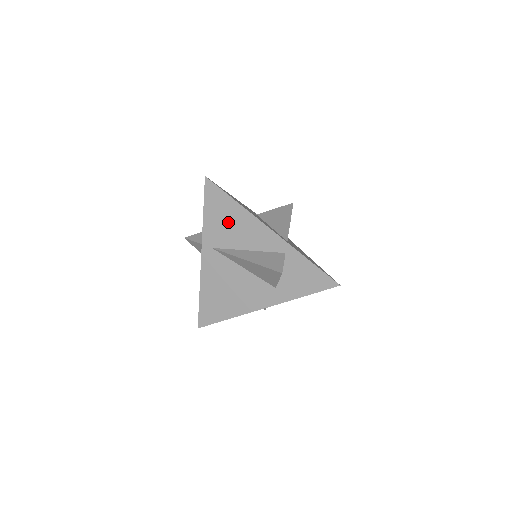
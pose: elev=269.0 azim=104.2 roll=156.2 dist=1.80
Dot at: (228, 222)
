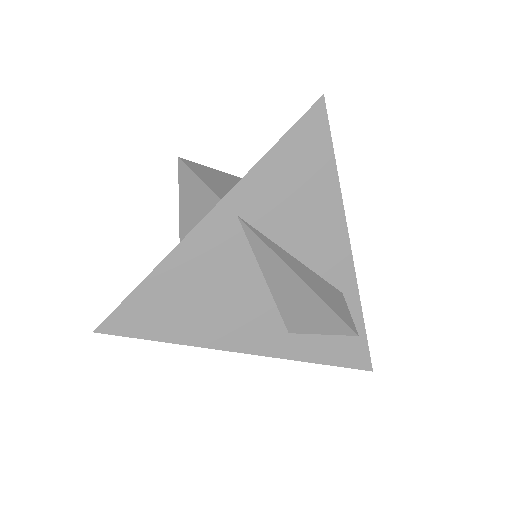
Dot at: (299, 194)
